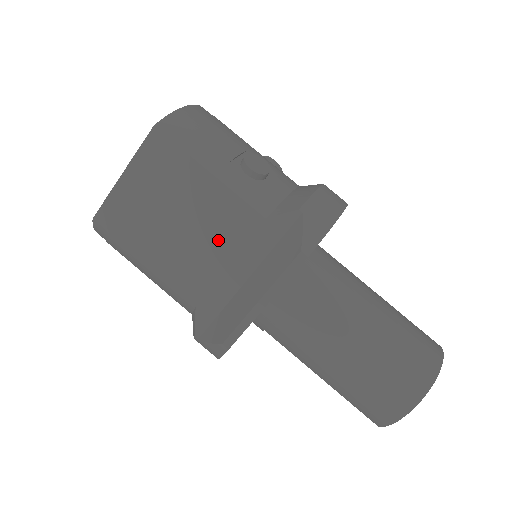
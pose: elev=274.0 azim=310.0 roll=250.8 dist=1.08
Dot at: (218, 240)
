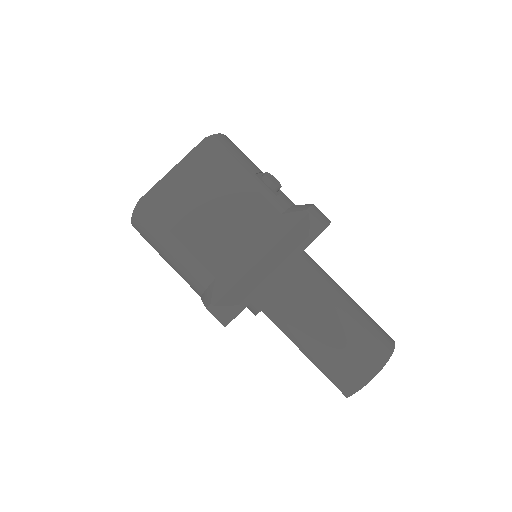
Dot at: (242, 226)
